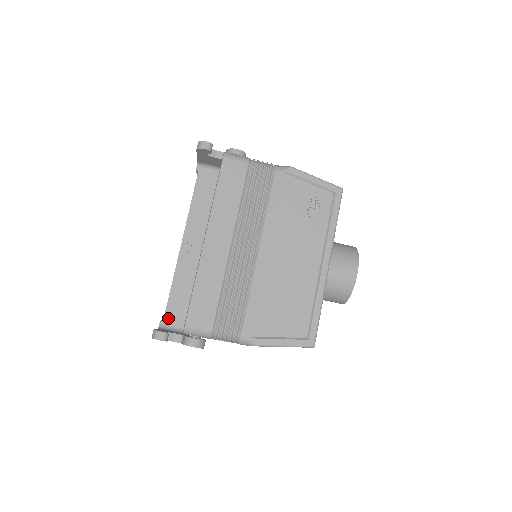
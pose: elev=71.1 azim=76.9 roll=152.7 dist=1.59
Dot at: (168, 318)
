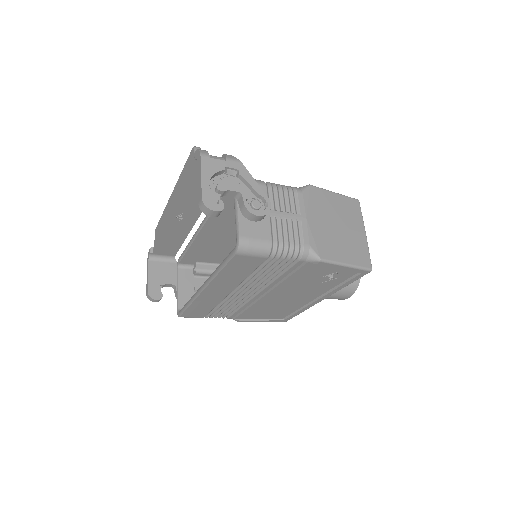
Dot at: (158, 252)
